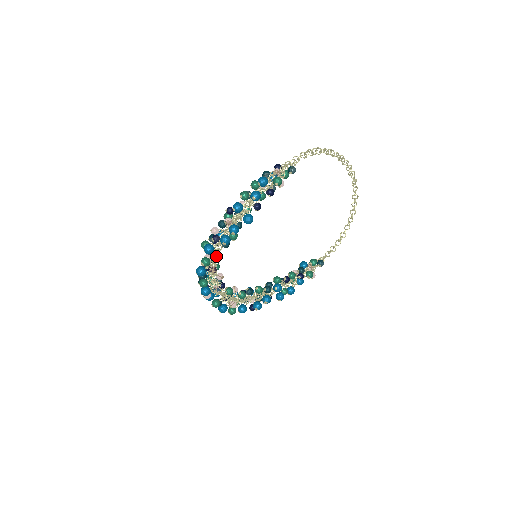
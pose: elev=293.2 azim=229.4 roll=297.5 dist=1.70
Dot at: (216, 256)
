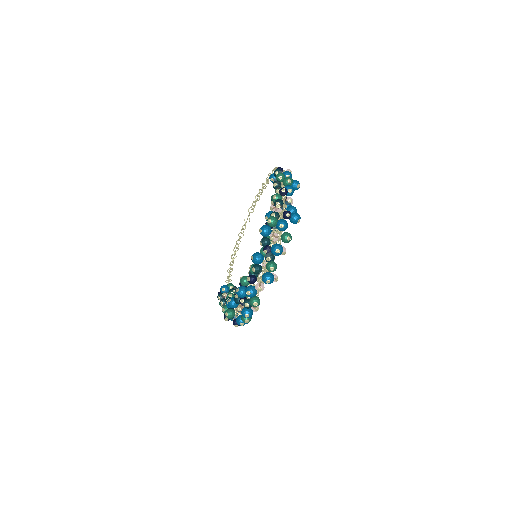
Dot at: occluded
